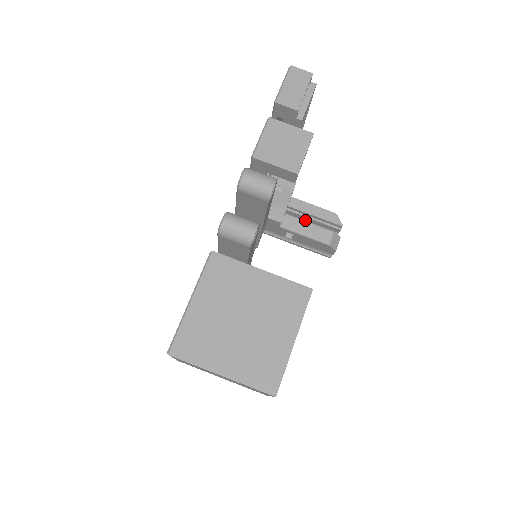
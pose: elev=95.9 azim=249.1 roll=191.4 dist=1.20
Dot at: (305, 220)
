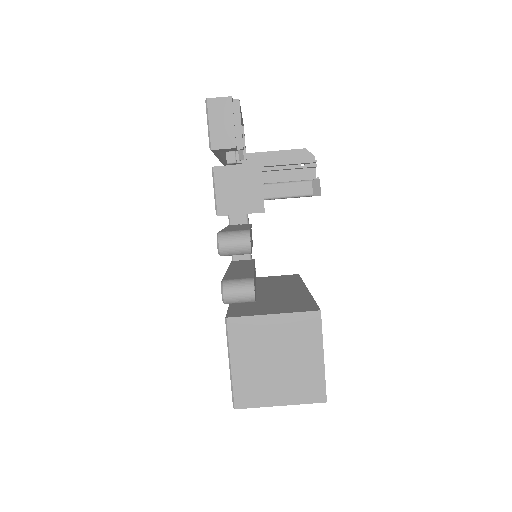
Dot at: (280, 170)
